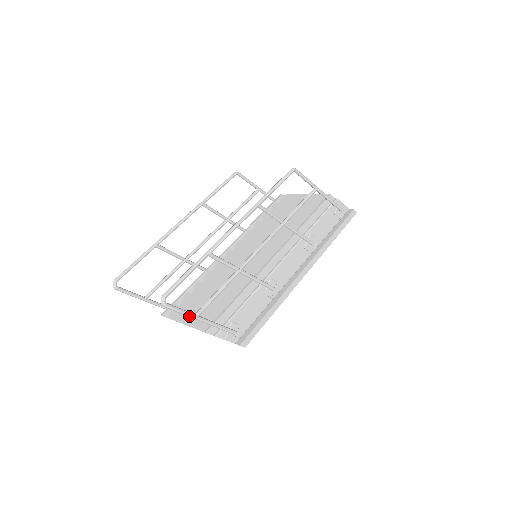
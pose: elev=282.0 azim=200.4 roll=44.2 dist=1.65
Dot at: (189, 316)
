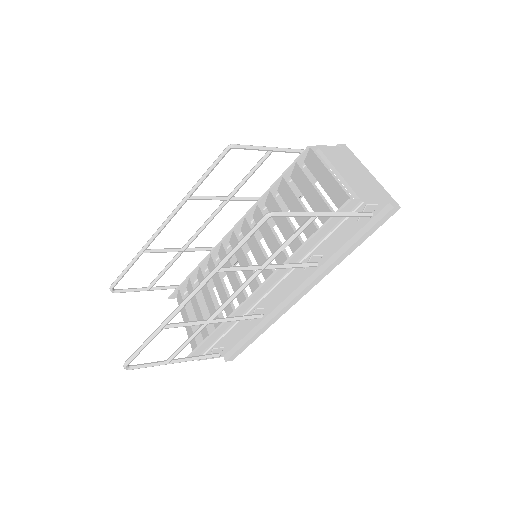
Dot at: (159, 365)
